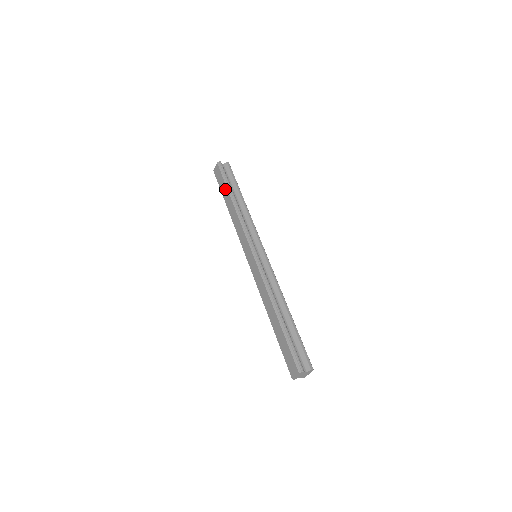
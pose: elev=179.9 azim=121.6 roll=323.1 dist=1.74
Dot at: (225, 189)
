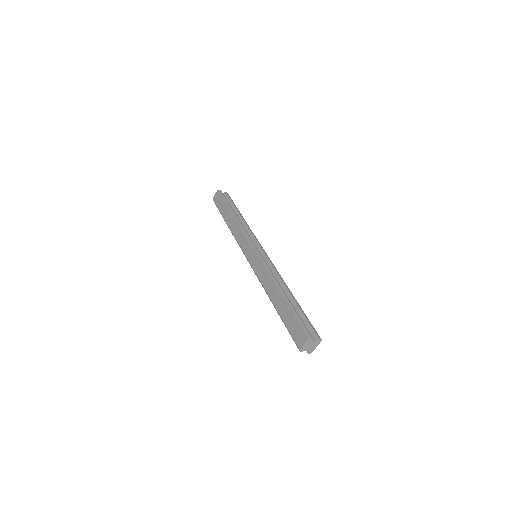
Dot at: (225, 208)
